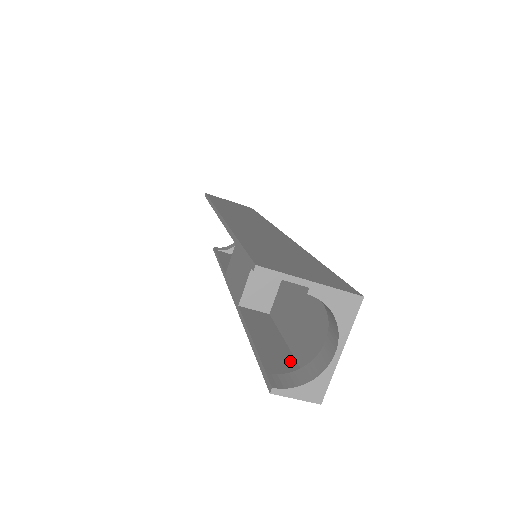
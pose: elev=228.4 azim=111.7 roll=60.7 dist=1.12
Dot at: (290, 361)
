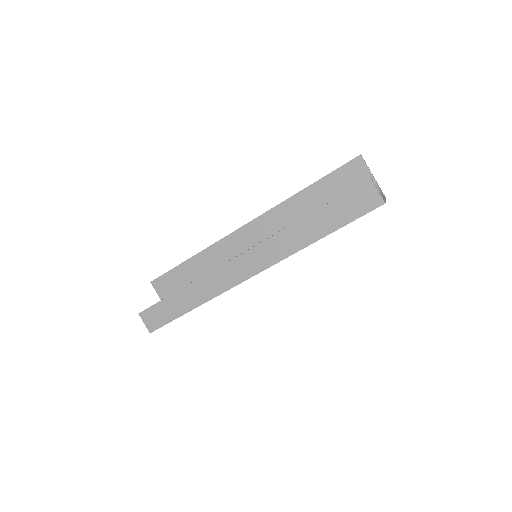
Dot at: (348, 215)
